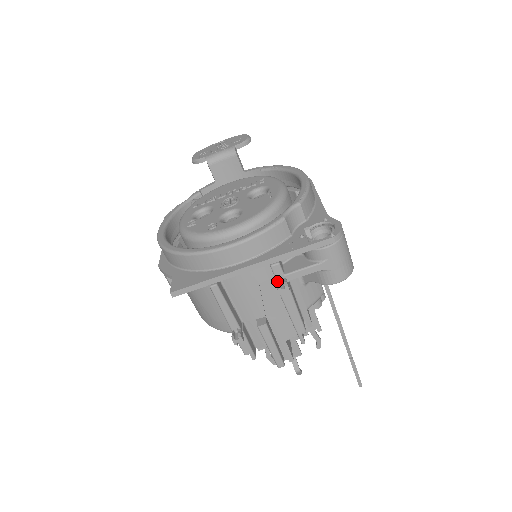
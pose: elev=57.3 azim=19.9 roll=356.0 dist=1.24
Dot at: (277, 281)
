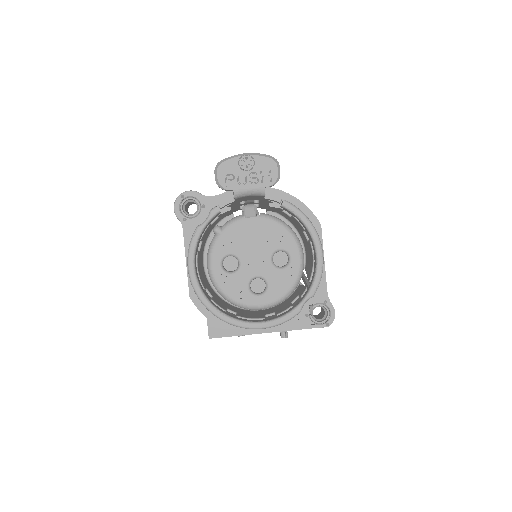
Dot at: occluded
